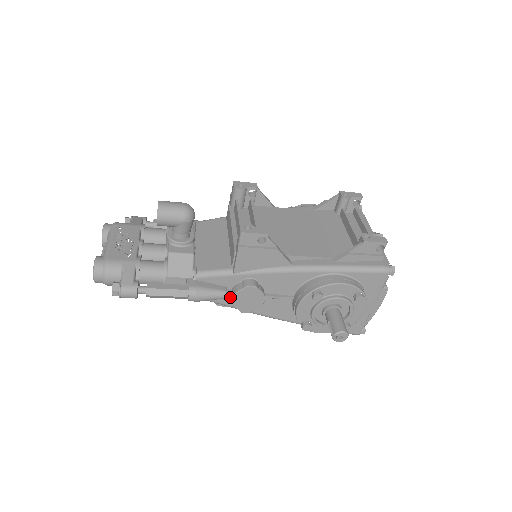
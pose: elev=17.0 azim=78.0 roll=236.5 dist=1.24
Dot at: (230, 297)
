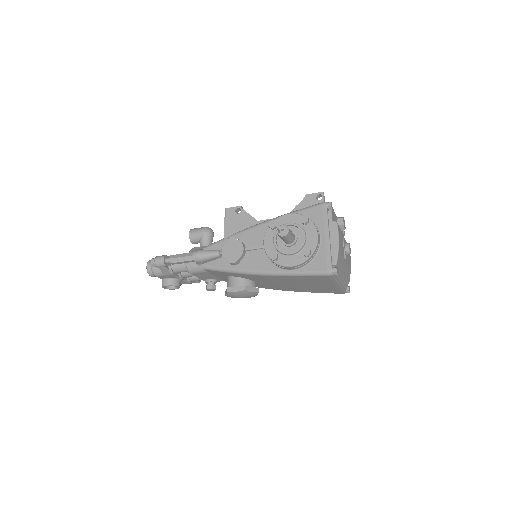
Dot at: (225, 260)
